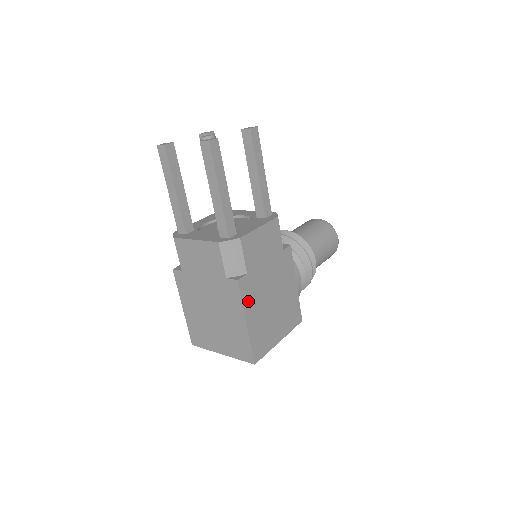
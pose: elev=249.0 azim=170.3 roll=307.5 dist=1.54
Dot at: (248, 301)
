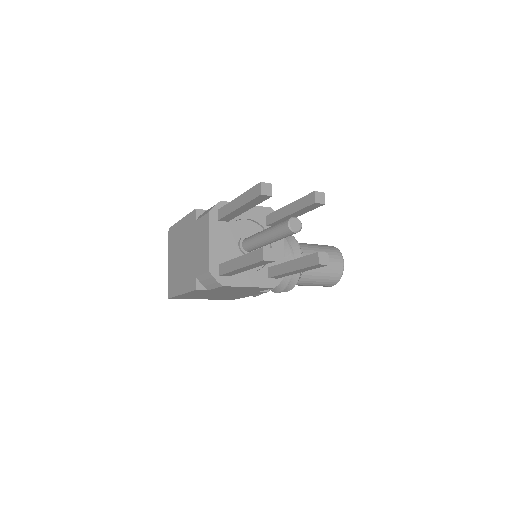
Dot at: (195, 293)
